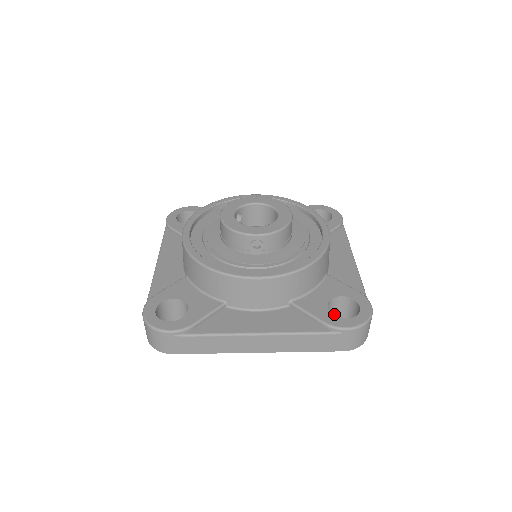
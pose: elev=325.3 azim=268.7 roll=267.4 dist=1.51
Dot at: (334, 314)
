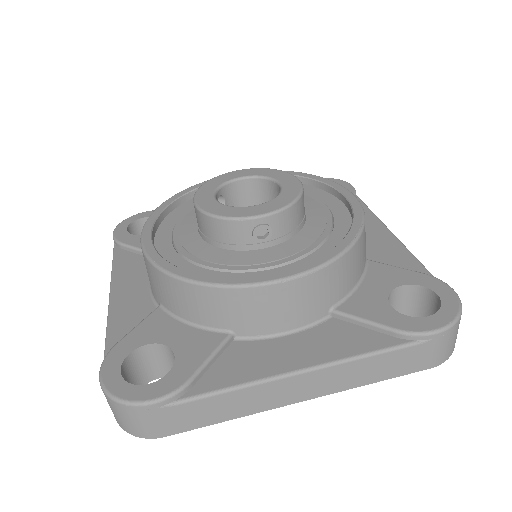
Dot at: occluded
